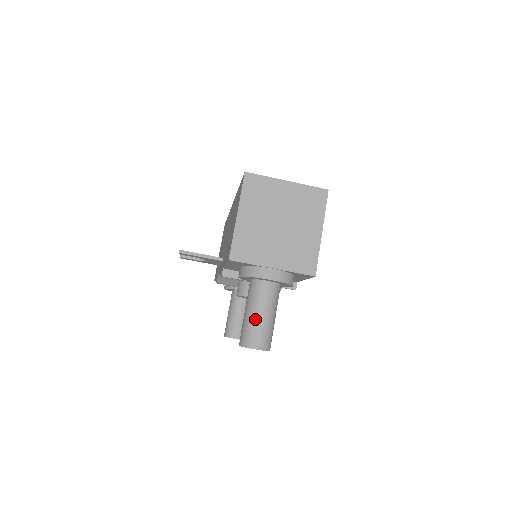
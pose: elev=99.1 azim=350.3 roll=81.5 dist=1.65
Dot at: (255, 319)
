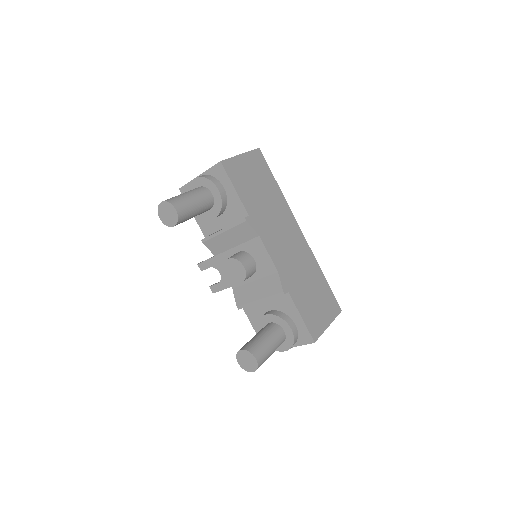
Dot at: occluded
